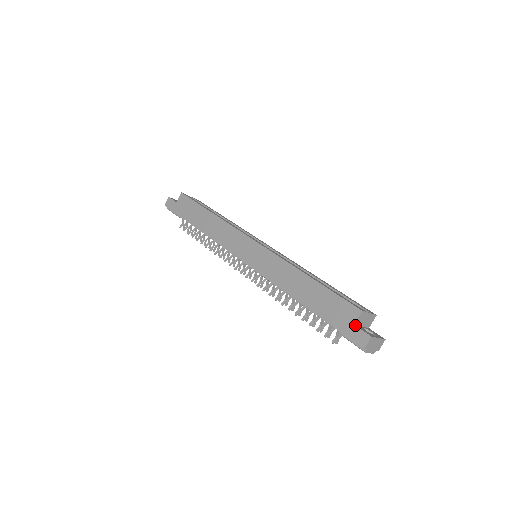
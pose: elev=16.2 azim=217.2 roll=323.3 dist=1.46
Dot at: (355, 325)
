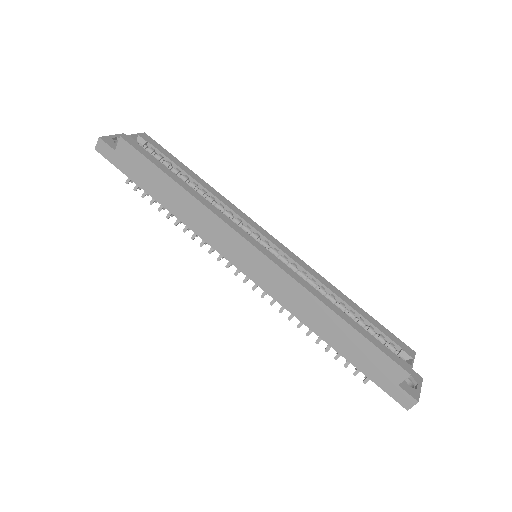
Dot at: (399, 386)
